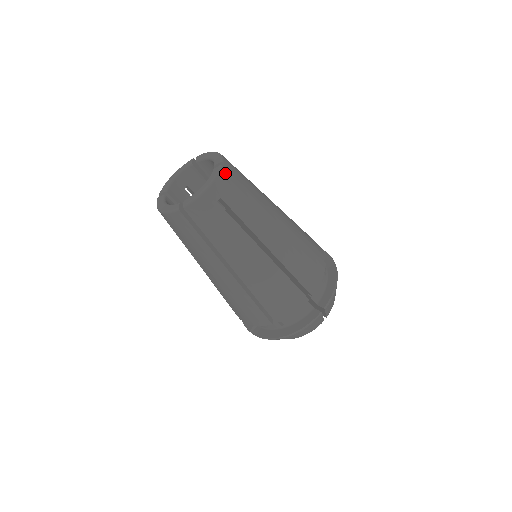
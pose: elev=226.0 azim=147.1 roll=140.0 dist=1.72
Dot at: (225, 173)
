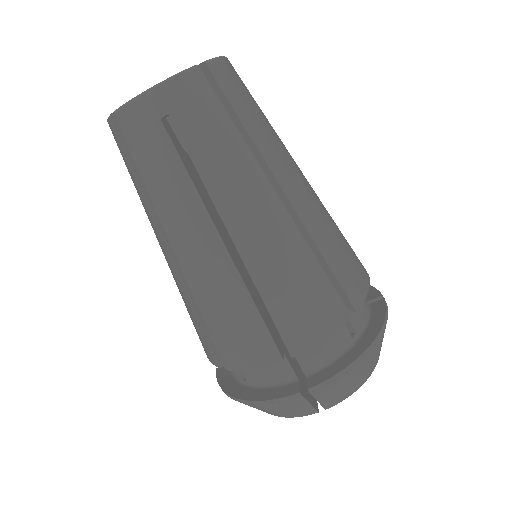
Dot at: (197, 79)
